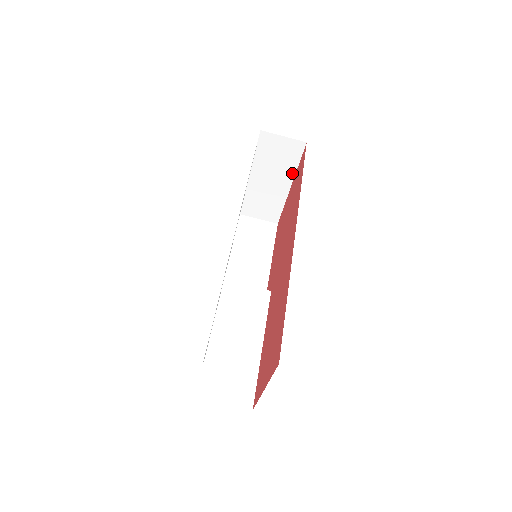
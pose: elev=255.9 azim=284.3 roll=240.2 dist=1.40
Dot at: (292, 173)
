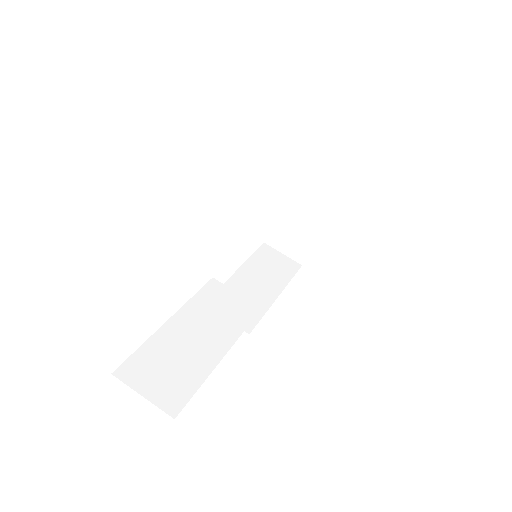
Dot at: (331, 203)
